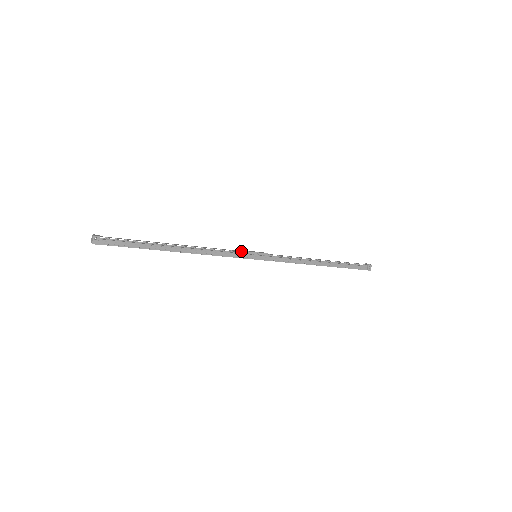
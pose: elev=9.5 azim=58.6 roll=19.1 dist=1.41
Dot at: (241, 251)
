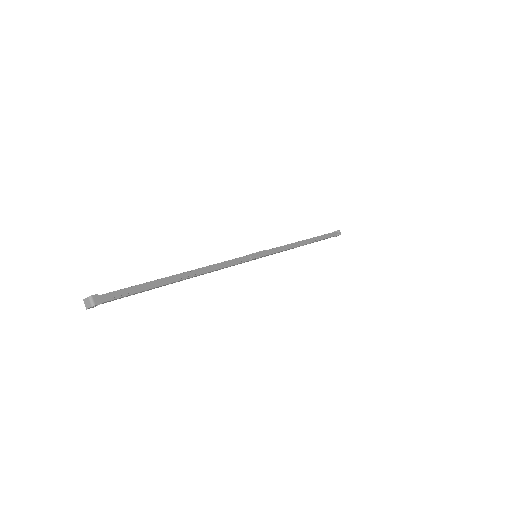
Dot at: (246, 259)
